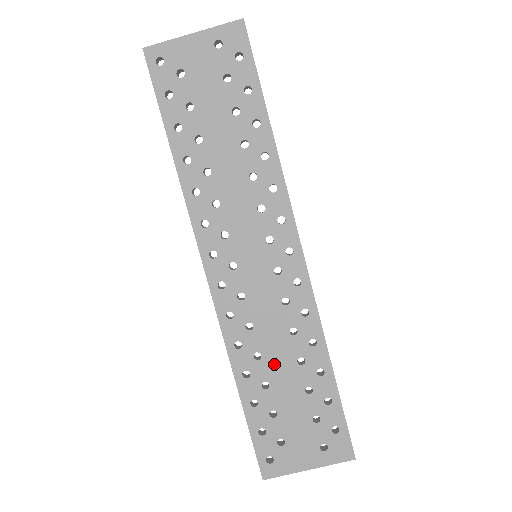
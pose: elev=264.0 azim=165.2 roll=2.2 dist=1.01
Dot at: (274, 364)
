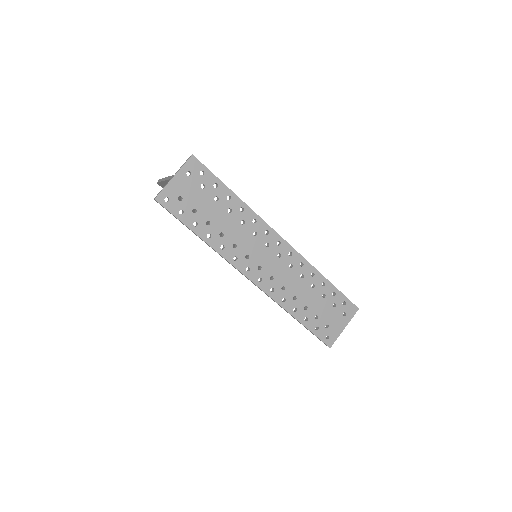
Dot at: (303, 296)
